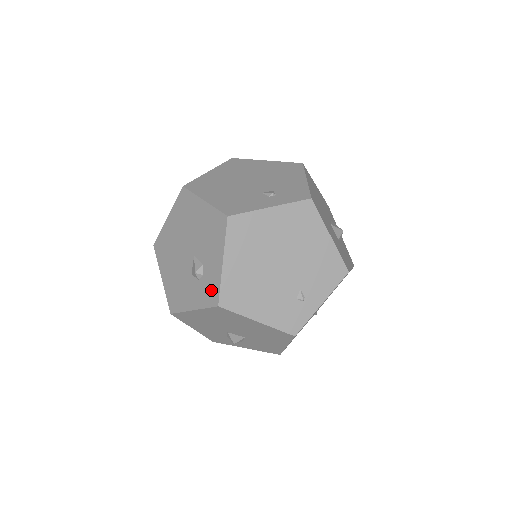
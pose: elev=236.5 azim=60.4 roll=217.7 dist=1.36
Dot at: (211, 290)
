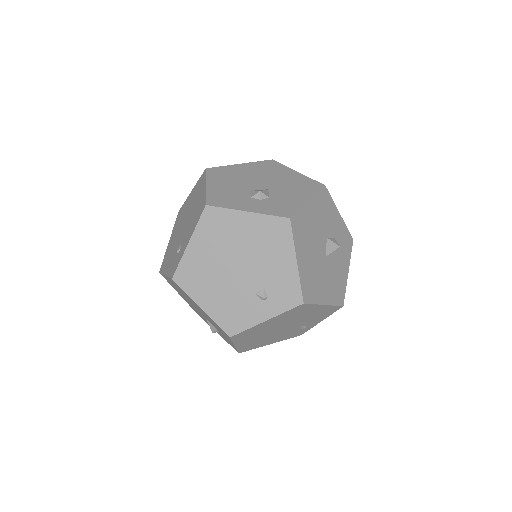
Dot at: (230, 344)
